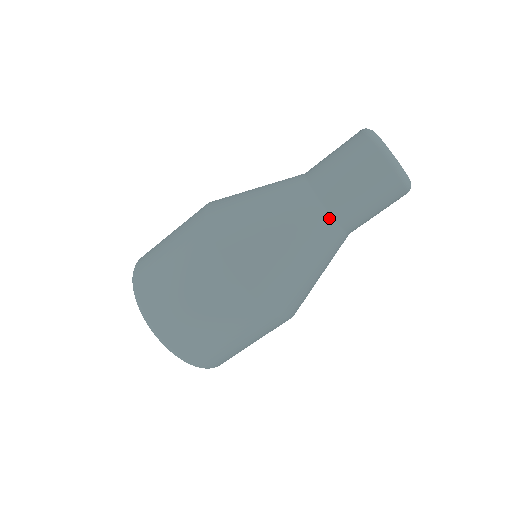
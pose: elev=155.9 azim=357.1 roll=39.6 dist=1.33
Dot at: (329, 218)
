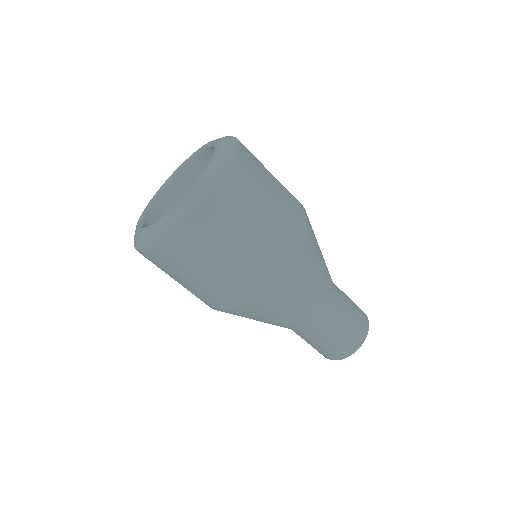
Dot at: (333, 292)
